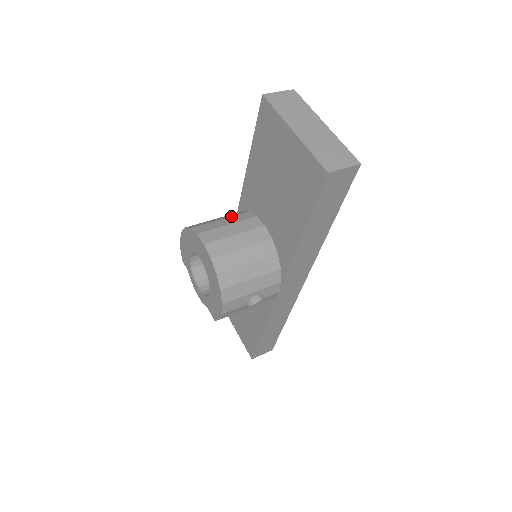
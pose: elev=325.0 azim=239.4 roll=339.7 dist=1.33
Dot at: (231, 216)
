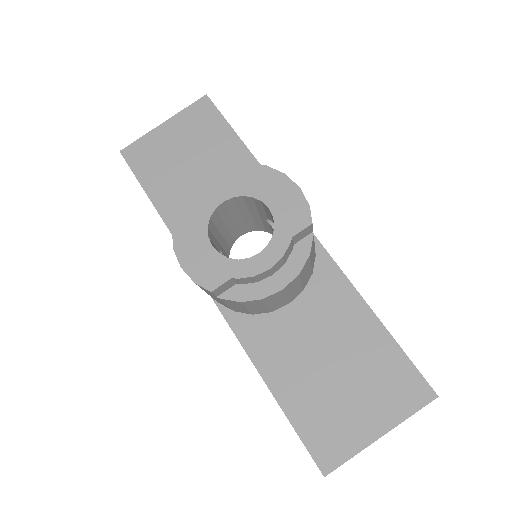
Dot at: occluded
